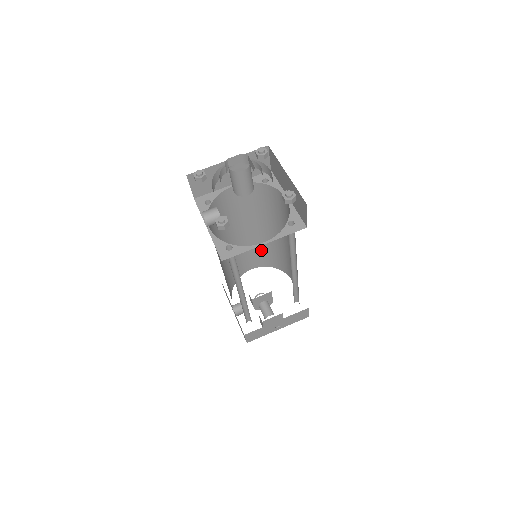
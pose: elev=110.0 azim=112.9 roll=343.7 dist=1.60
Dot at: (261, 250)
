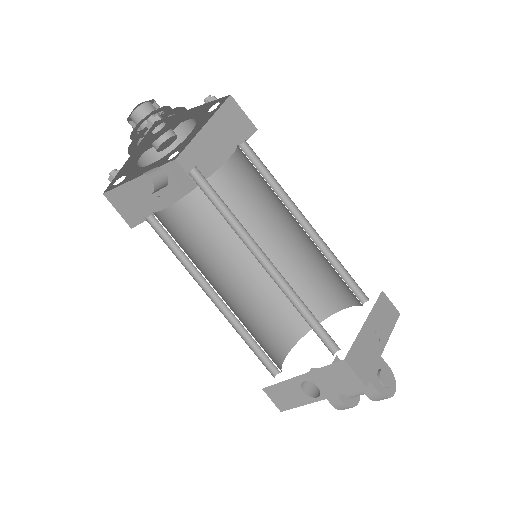
Dot at: (272, 308)
